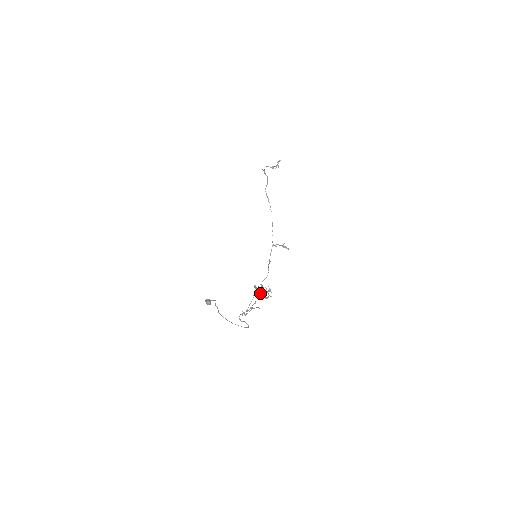
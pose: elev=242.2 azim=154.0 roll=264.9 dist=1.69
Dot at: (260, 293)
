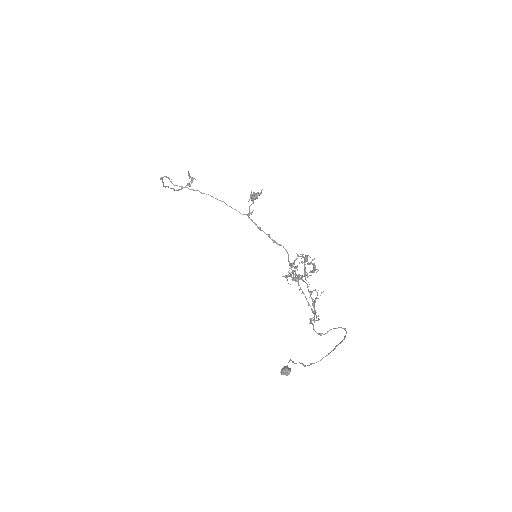
Dot at: (302, 277)
